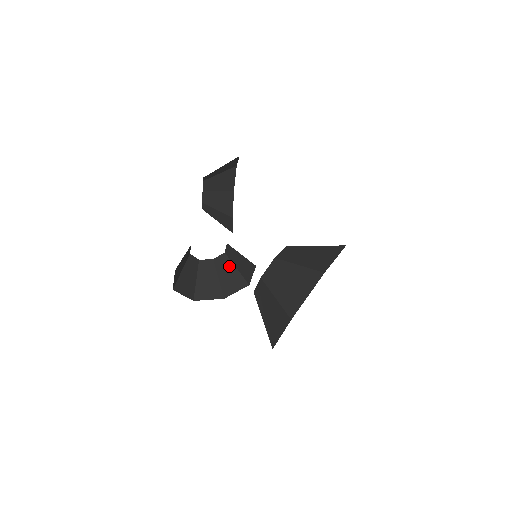
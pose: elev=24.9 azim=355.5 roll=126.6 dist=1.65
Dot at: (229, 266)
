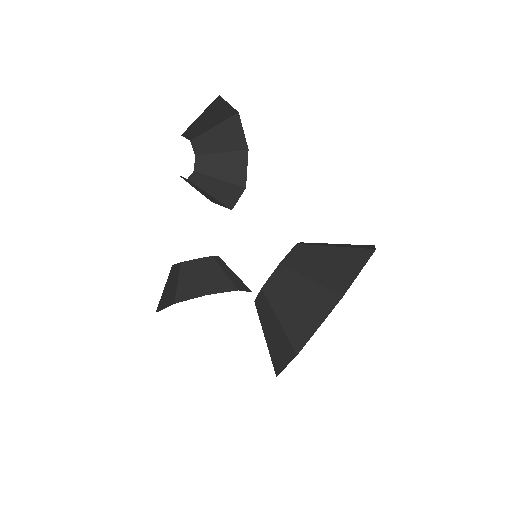
Dot at: (228, 269)
